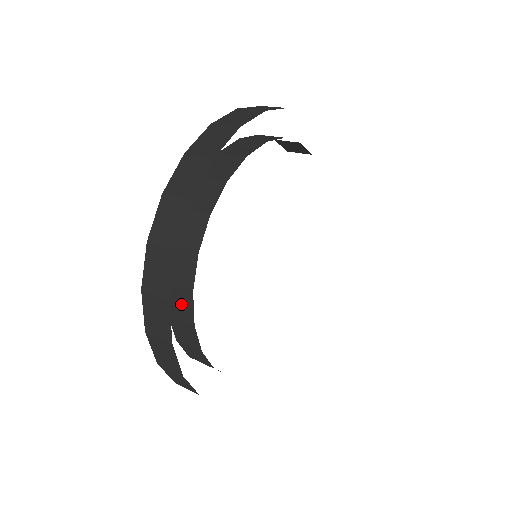
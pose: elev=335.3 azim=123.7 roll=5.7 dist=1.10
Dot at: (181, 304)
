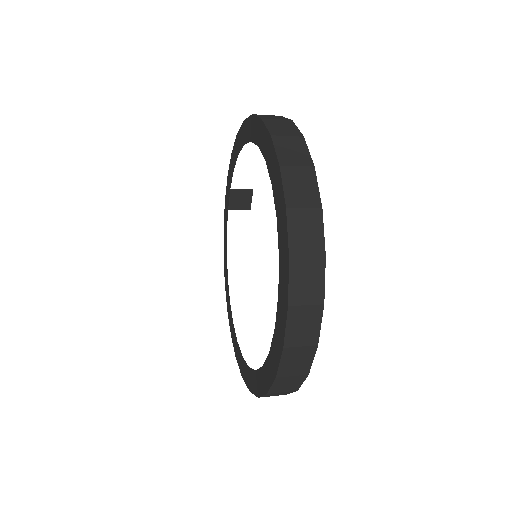
Dot at: occluded
